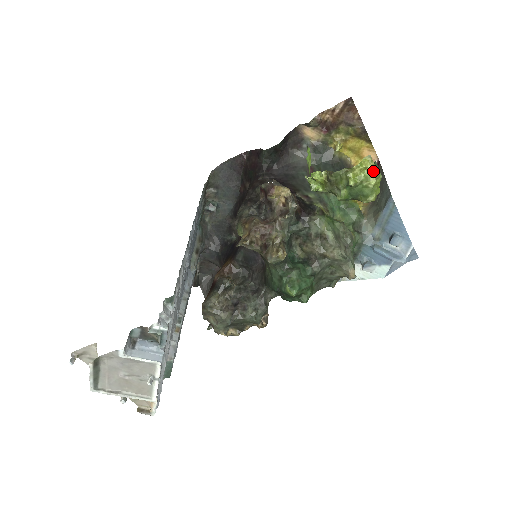
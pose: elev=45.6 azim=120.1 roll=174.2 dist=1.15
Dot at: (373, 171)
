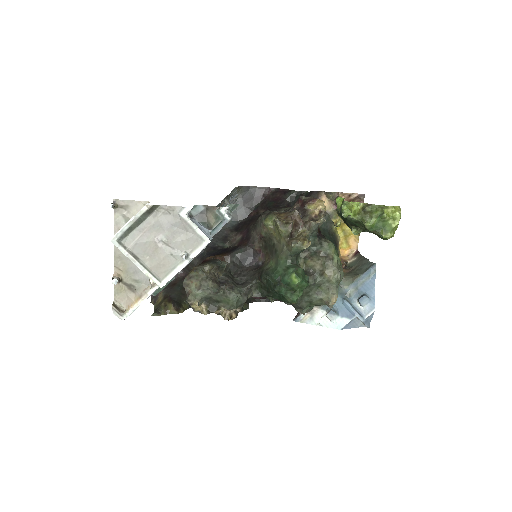
Dot at: (399, 216)
